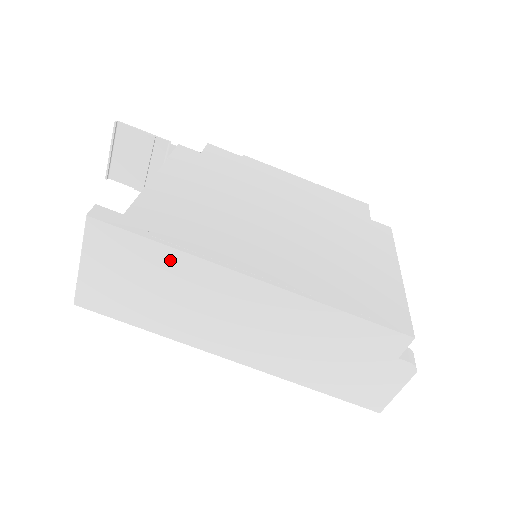
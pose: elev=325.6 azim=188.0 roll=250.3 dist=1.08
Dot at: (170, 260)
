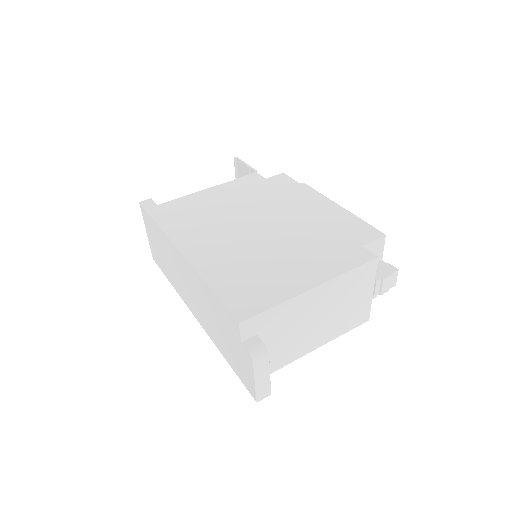
Dot at: (160, 233)
